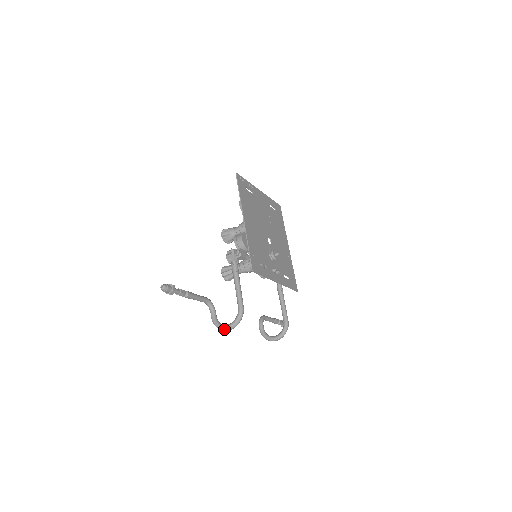
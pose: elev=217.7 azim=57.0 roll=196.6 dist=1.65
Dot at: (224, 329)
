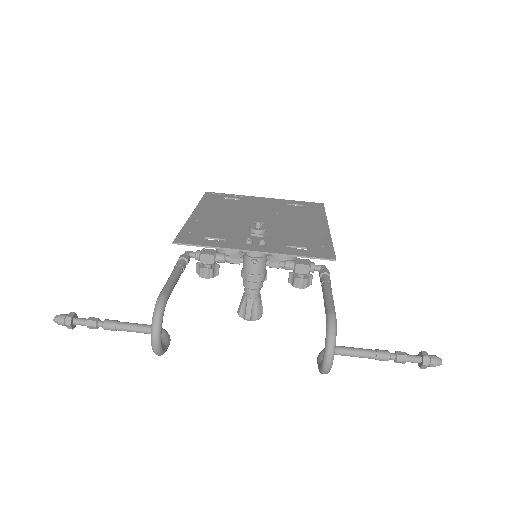
Dot at: (151, 345)
